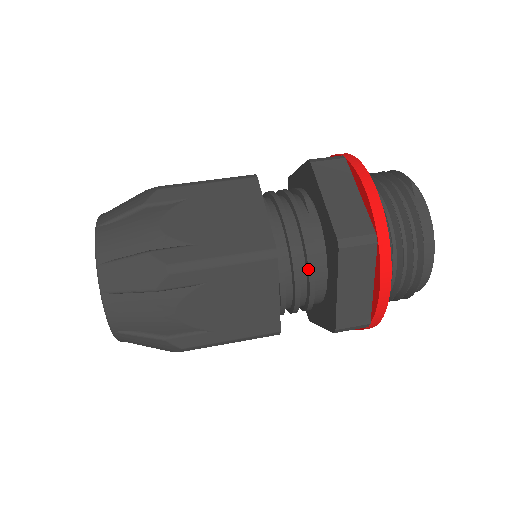
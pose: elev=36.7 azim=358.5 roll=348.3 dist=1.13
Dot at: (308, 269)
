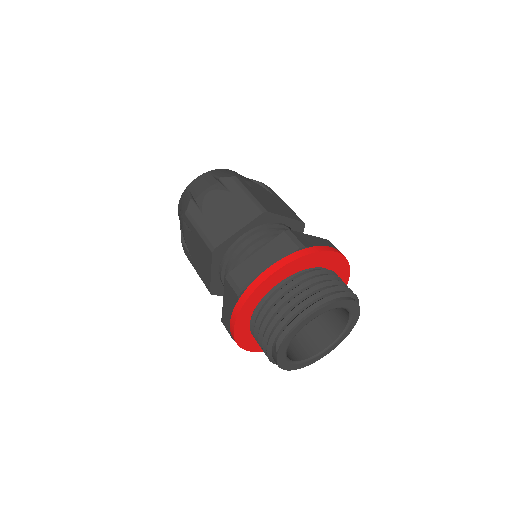
Dot at: occluded
